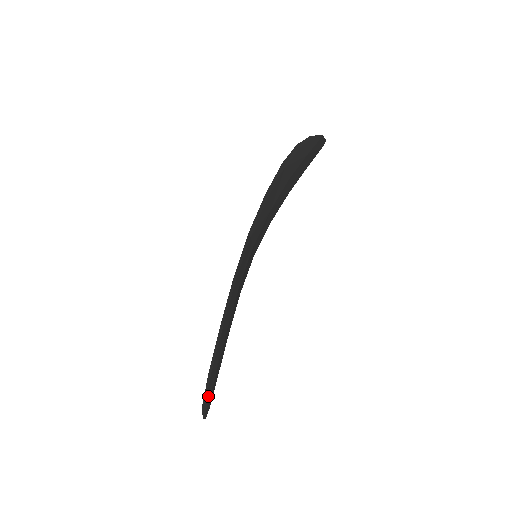
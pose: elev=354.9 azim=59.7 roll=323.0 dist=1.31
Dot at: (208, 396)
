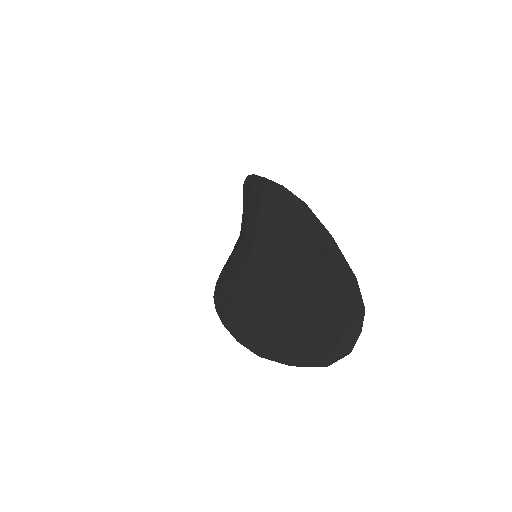
Dot at: (347, 281)
